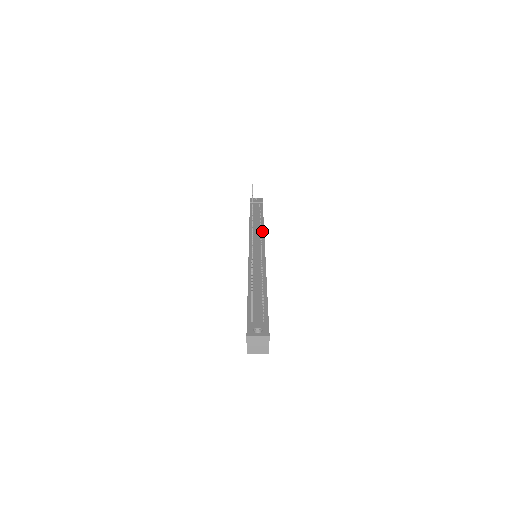
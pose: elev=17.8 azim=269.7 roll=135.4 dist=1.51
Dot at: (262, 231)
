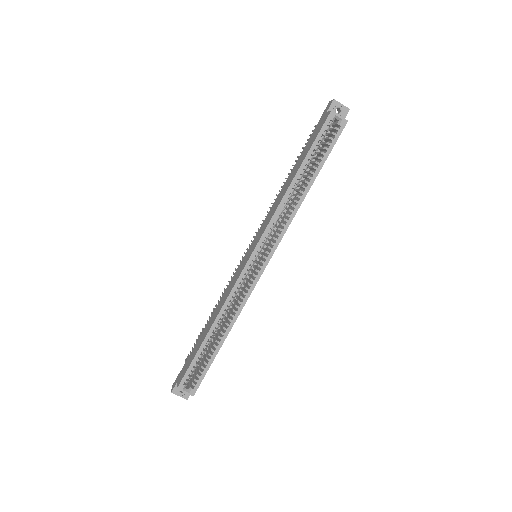
Dot at: occluded
